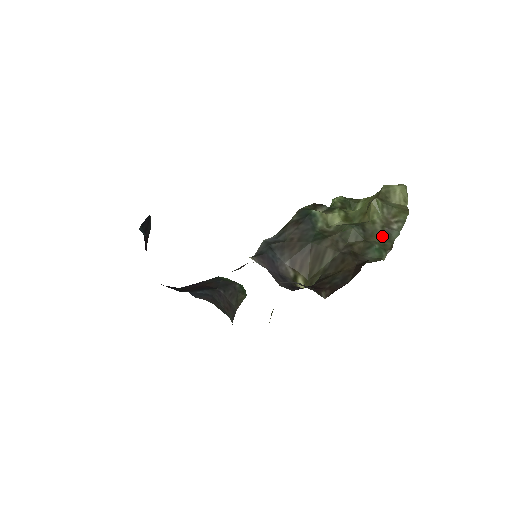
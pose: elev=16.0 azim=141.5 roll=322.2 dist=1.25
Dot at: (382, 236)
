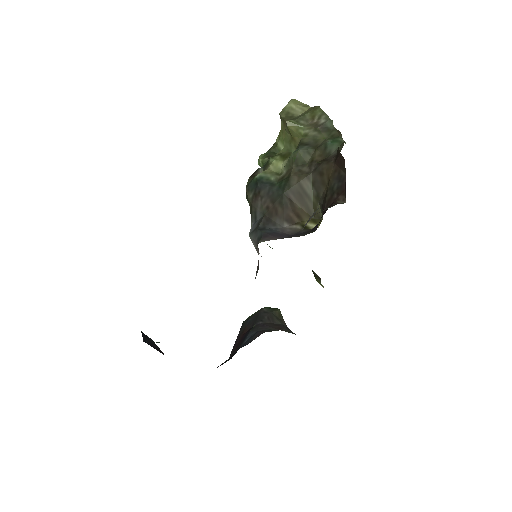
Dot at: (323, 134)
